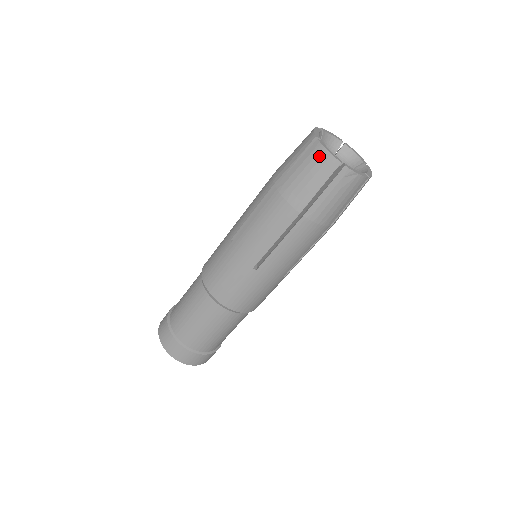
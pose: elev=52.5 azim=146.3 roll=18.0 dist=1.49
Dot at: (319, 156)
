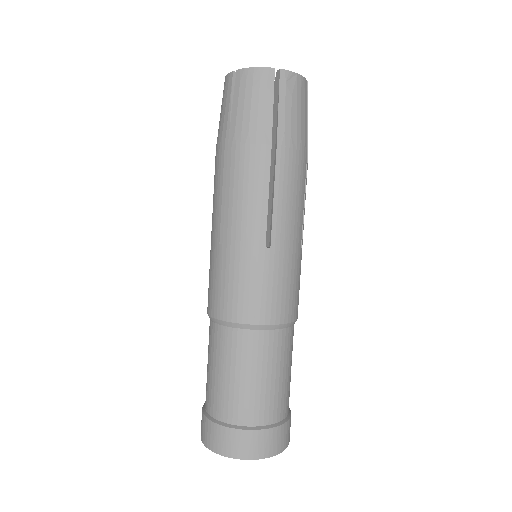
Dot at: (250, 78)
